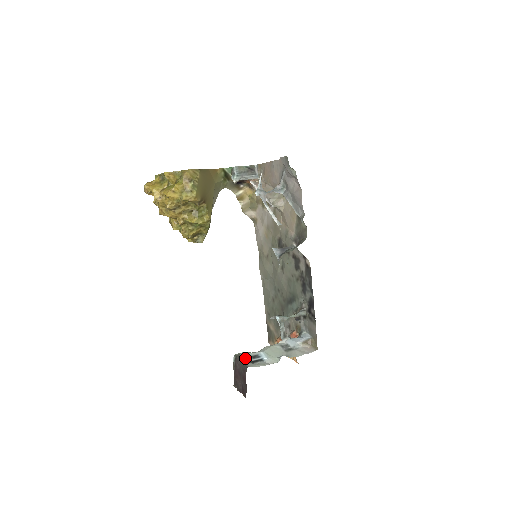
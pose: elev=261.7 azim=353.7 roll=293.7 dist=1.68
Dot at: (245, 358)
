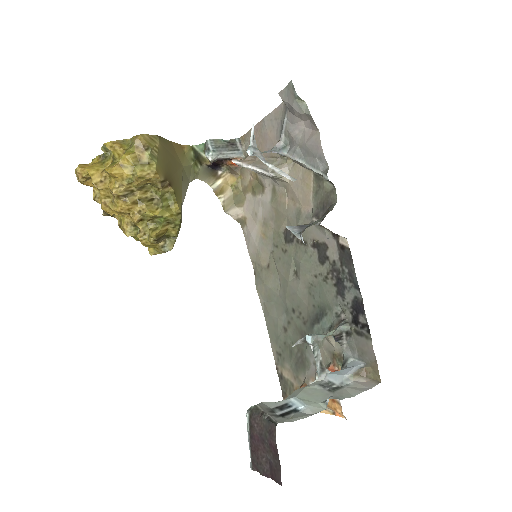
Dot at: (267, 411)
